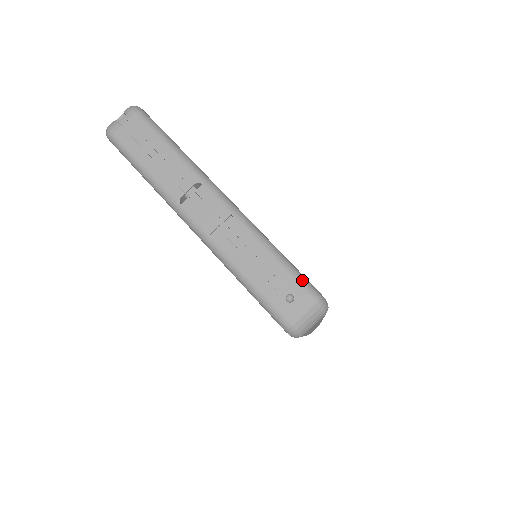
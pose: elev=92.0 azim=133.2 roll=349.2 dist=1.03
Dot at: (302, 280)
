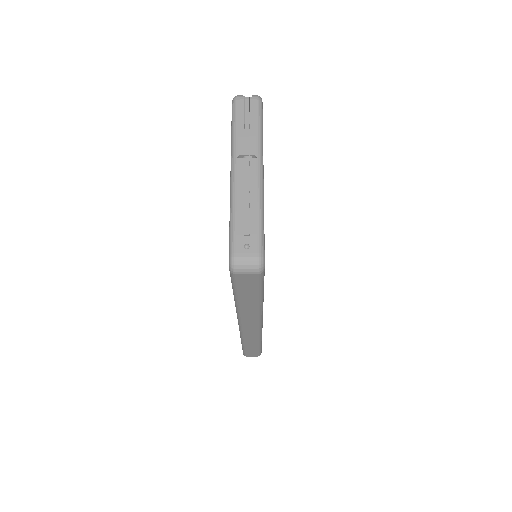
Dot at: (261, 244)
